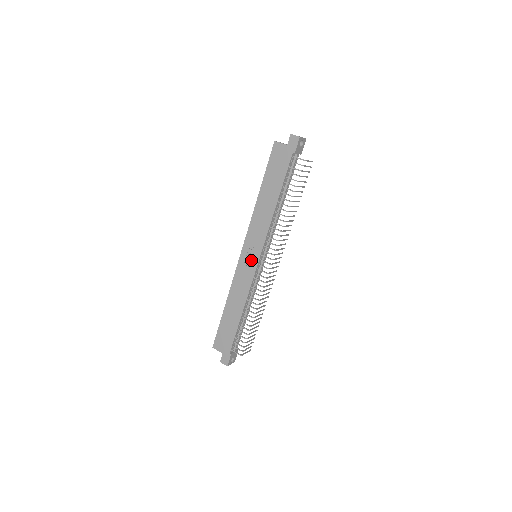
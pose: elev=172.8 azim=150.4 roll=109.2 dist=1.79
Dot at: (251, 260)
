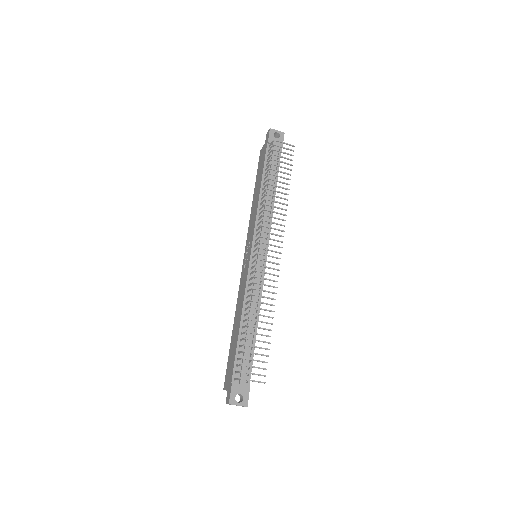
Dot at: (247, 258)
